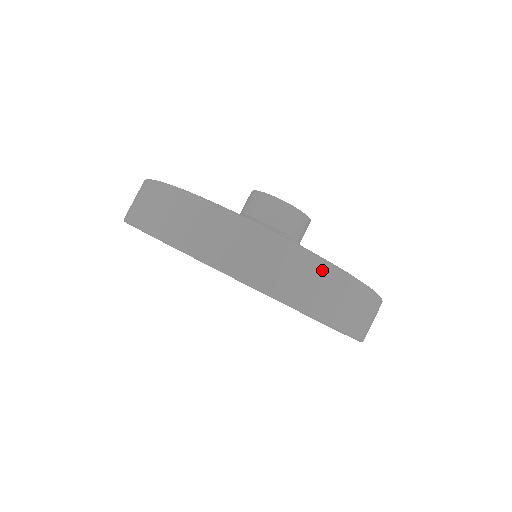
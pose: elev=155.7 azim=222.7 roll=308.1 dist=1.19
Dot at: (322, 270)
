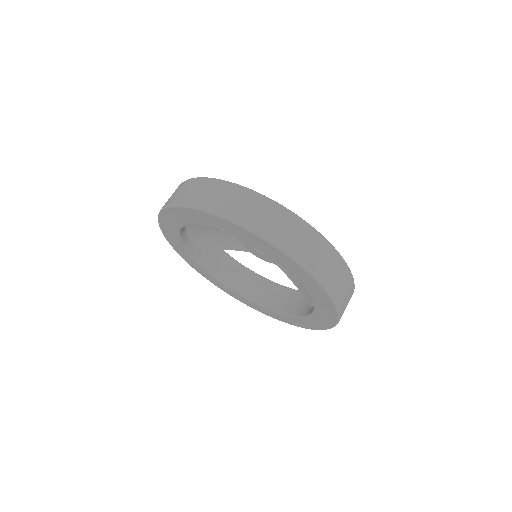
Dot at: (206, 183)
